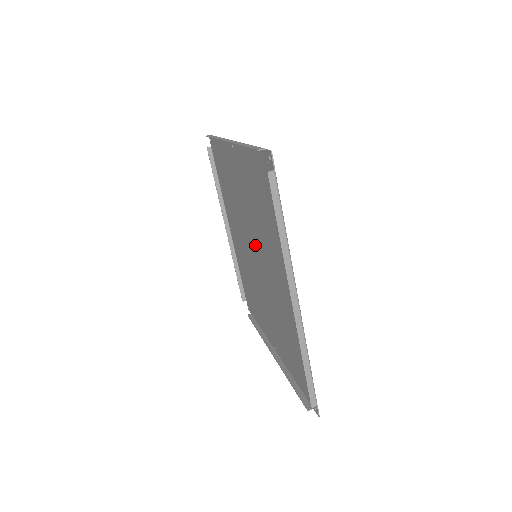
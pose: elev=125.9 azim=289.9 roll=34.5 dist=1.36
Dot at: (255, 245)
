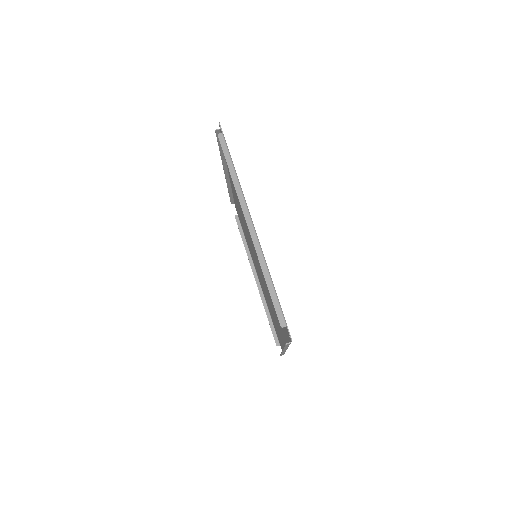
Dot at: (257, 259)
